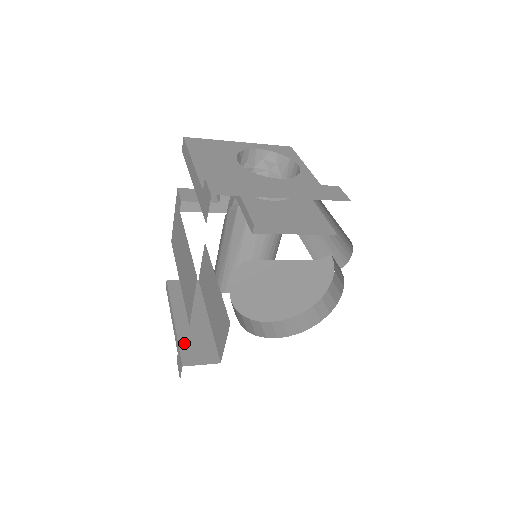
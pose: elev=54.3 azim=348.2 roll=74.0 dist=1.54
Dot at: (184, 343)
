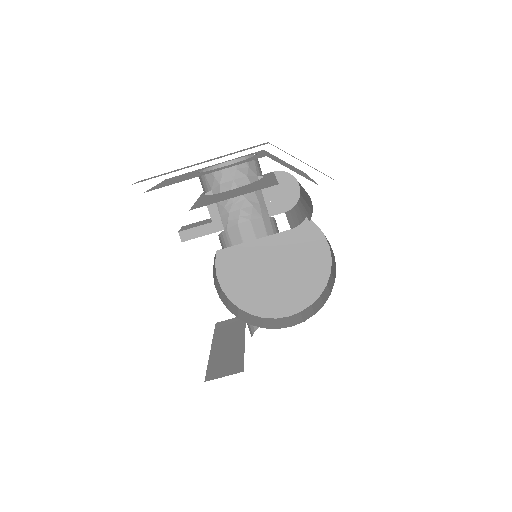
Dot at: (213, 364)
